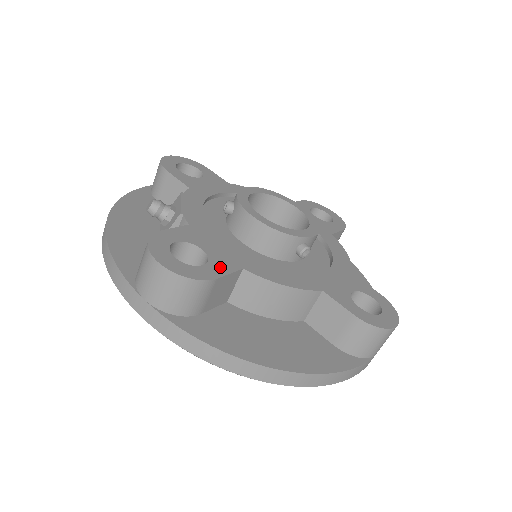
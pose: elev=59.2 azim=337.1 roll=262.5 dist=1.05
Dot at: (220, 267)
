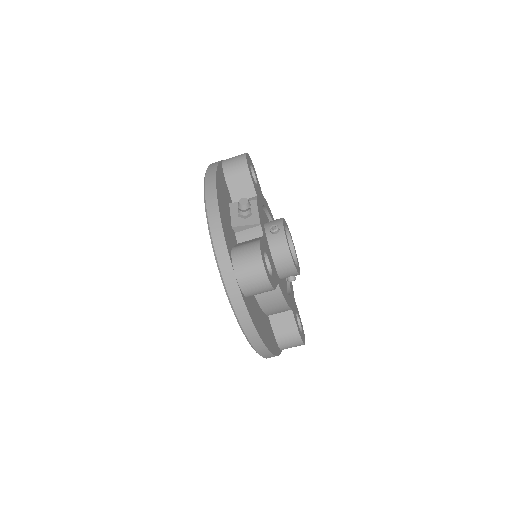
Dot at: (275, 280)
